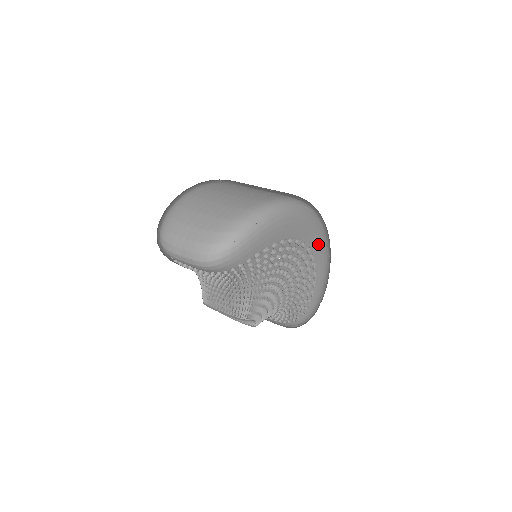
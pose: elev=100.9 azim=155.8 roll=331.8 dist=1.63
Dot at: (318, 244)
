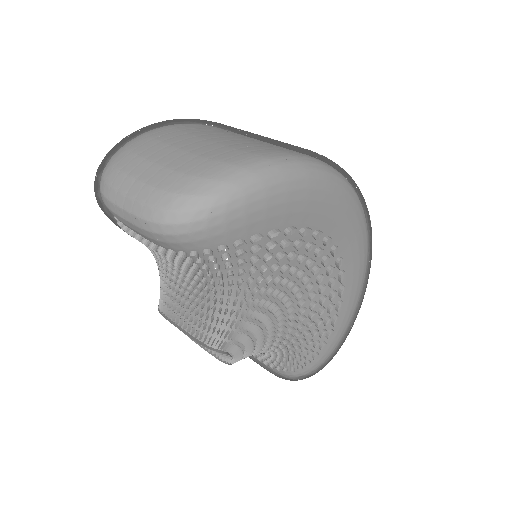
Dot at: (355, 257)
